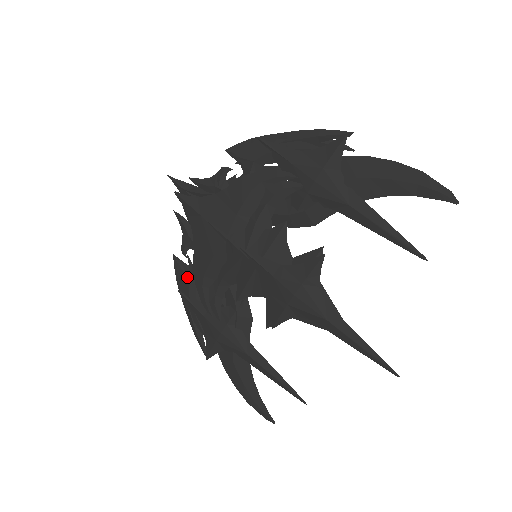
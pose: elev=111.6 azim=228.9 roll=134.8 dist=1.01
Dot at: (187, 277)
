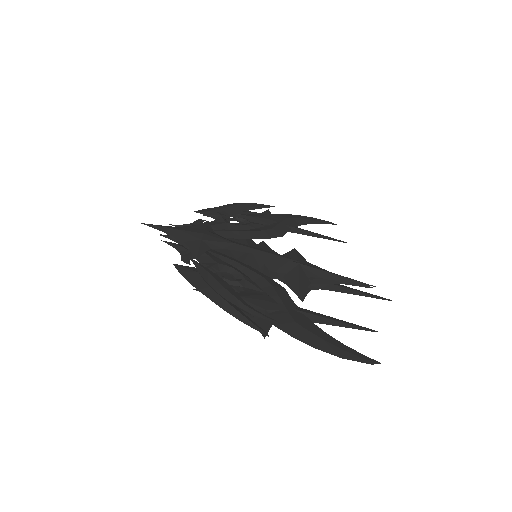
Dot at: occluded
